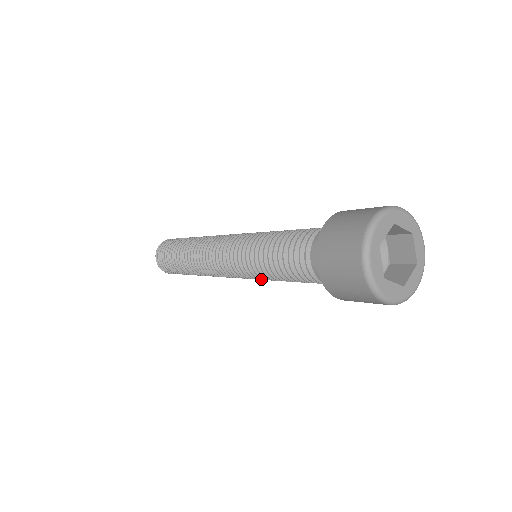
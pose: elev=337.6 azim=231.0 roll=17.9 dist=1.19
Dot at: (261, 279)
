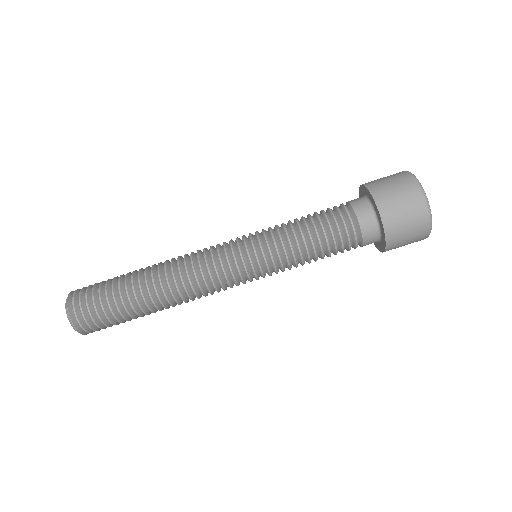
Dot at: (274, 261)
